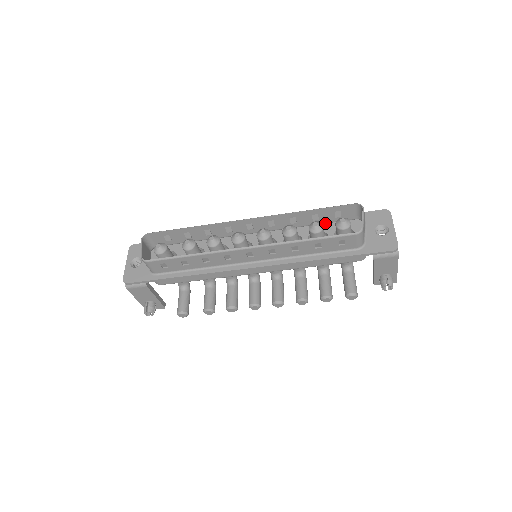
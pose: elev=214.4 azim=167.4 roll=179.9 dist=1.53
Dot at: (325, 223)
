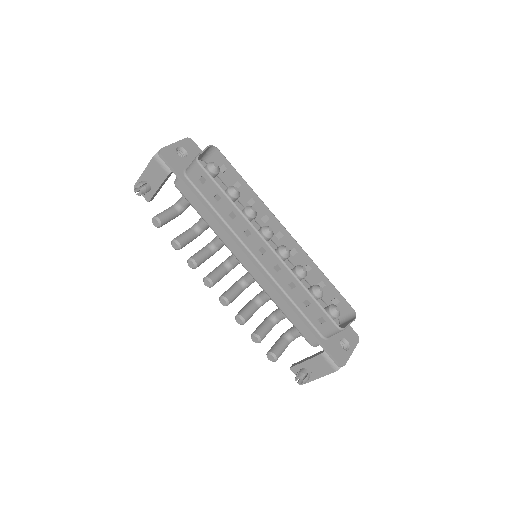
Dot at: occluded
